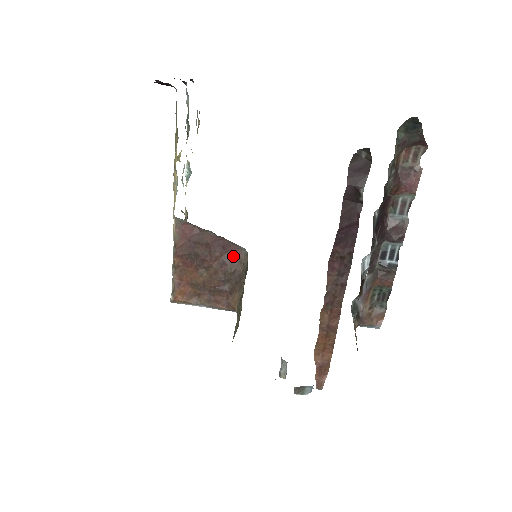
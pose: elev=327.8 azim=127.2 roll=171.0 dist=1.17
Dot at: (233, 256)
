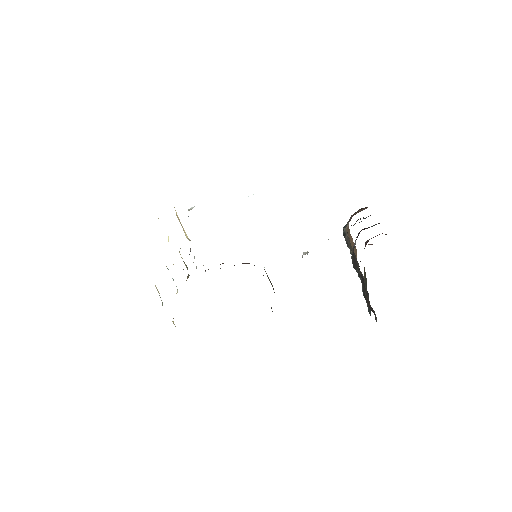
Dot at: occluded
